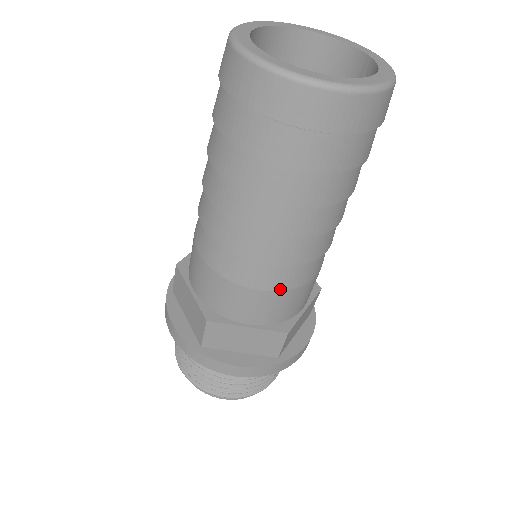
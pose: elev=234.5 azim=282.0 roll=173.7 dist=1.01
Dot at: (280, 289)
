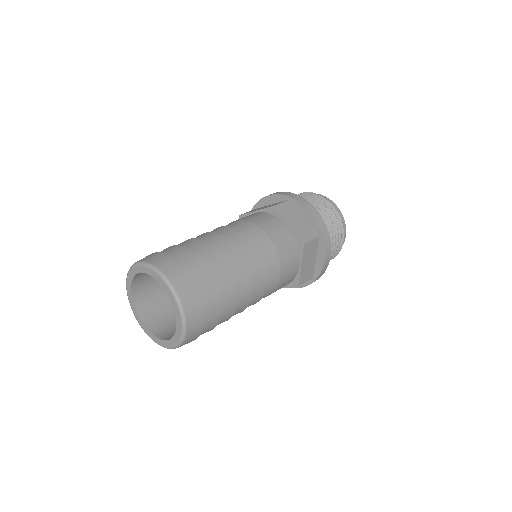
Dot at: occluded
